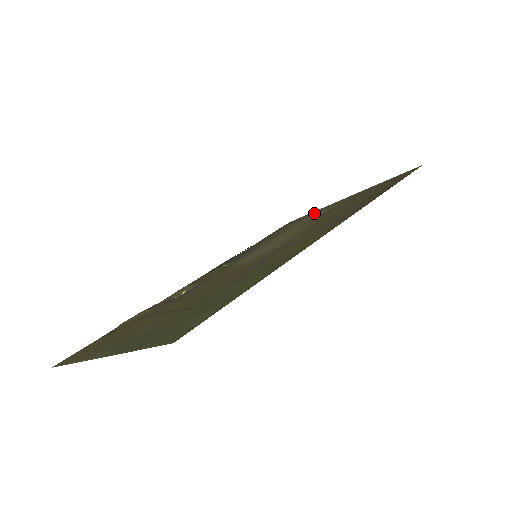
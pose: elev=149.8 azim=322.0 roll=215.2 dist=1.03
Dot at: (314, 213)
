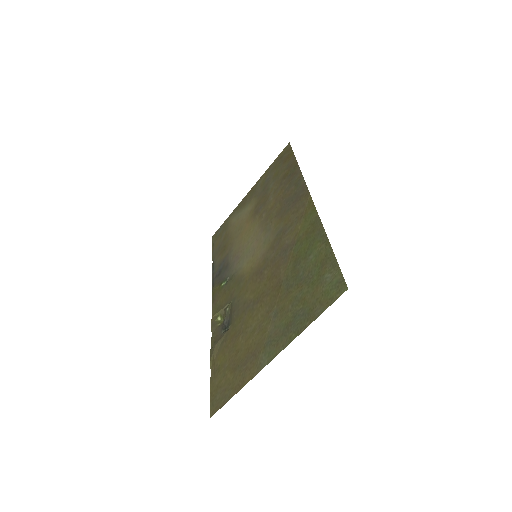
Dot at: (235, 216)
